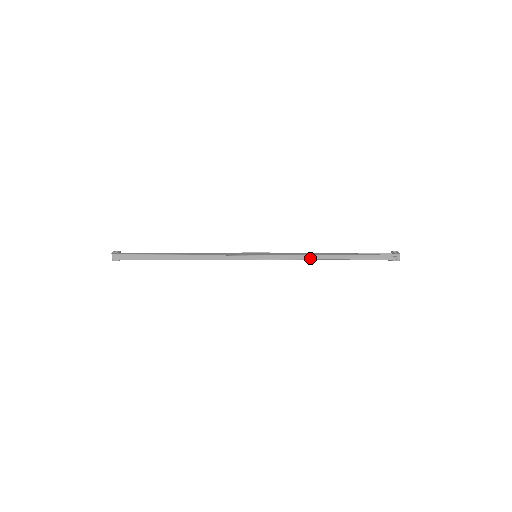
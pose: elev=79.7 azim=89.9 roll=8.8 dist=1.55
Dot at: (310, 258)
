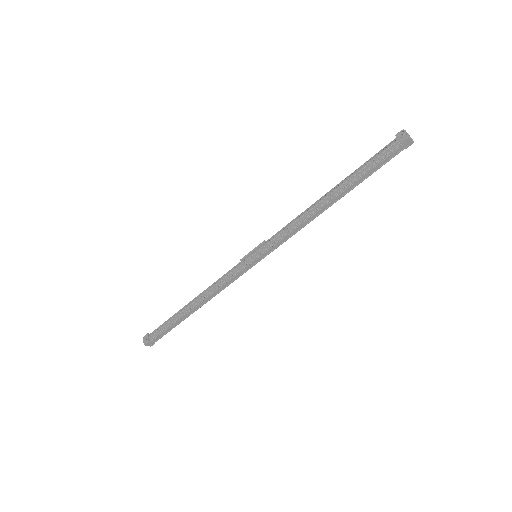
Dot at: (309, 220)
